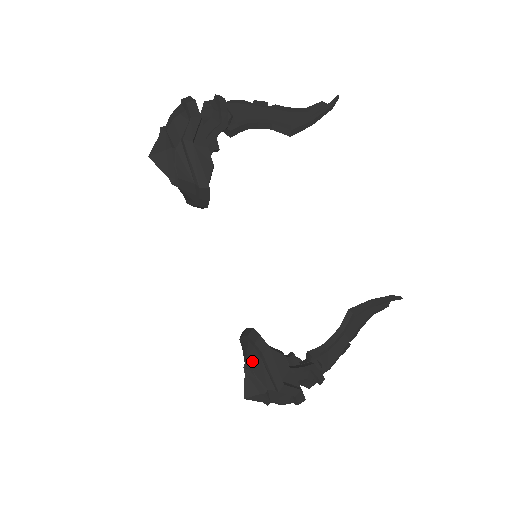
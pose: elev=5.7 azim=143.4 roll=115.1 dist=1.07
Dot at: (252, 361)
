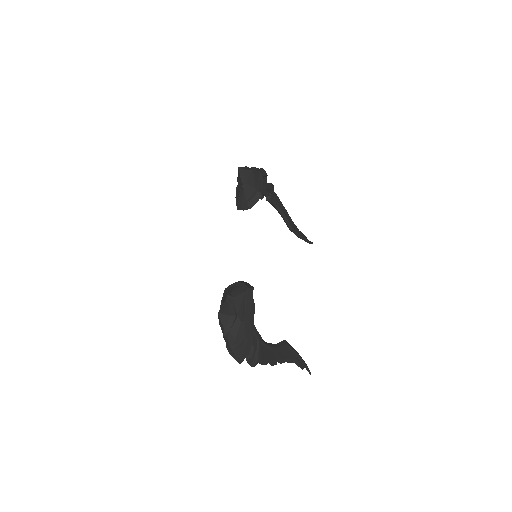
Dot at: (236, 293)
